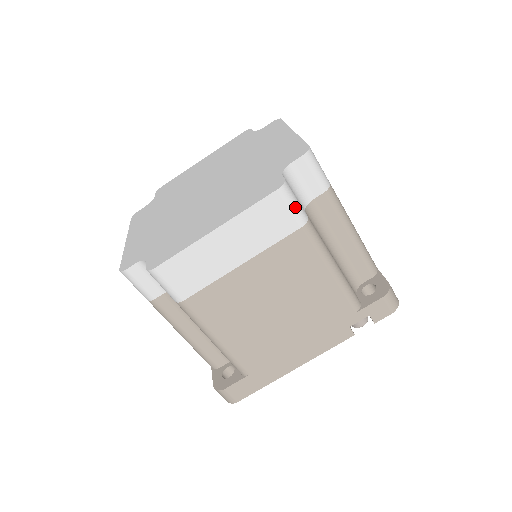
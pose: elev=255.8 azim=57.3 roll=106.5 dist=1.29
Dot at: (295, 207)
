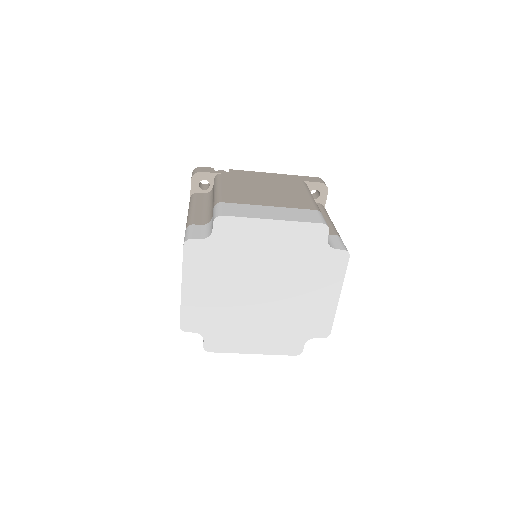
Dot at: occluded
